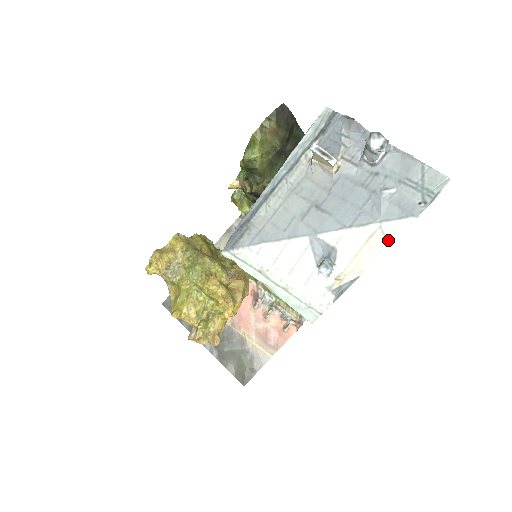
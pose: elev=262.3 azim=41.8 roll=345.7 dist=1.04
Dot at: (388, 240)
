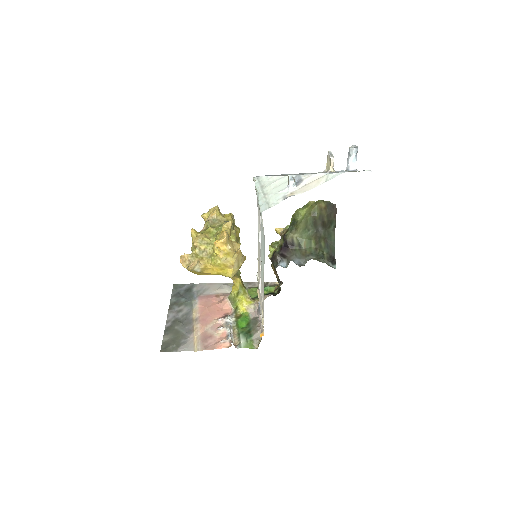
Dot at: (327, 180)
